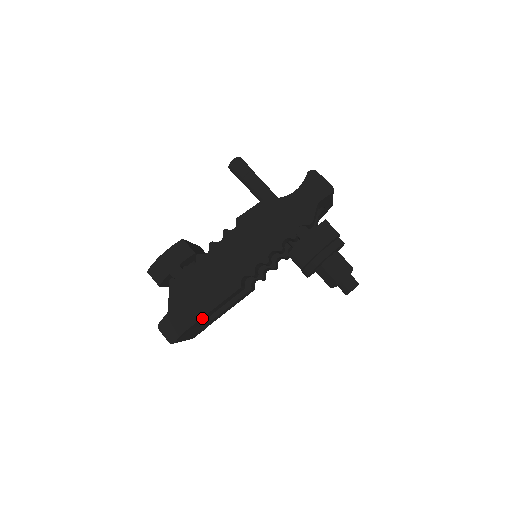
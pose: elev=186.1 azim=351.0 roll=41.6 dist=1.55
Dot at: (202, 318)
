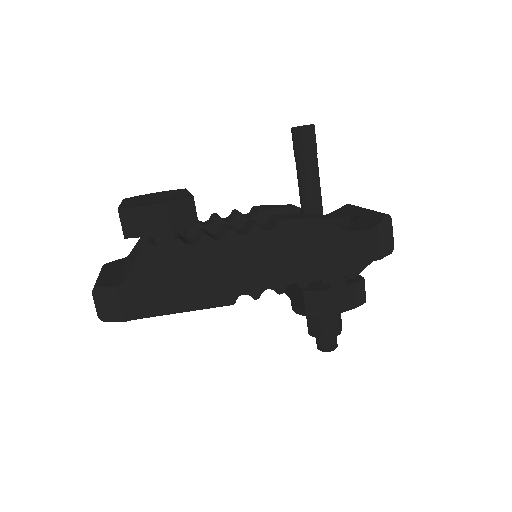
Dot at: (163, 313)
